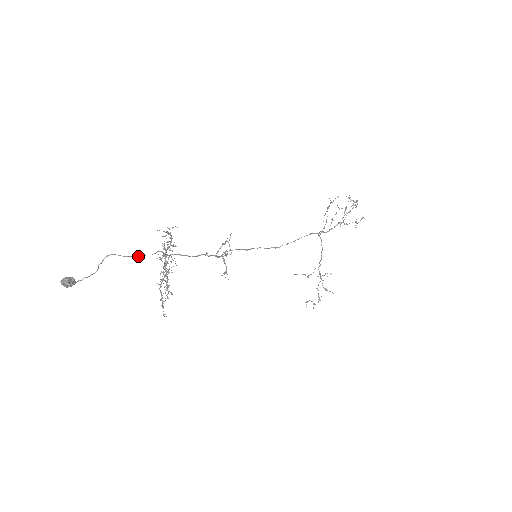
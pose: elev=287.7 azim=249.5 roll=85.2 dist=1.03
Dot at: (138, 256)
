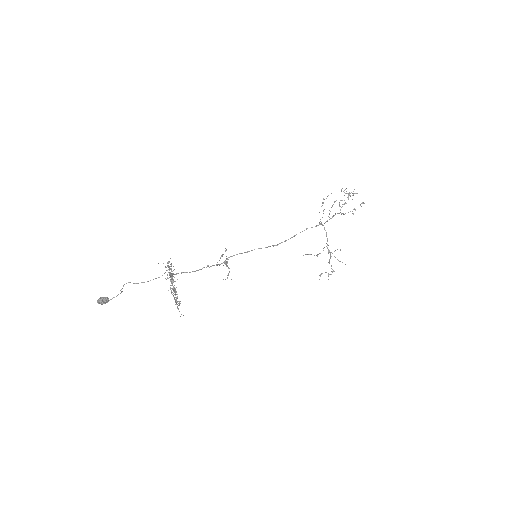
Dot at: occluded
